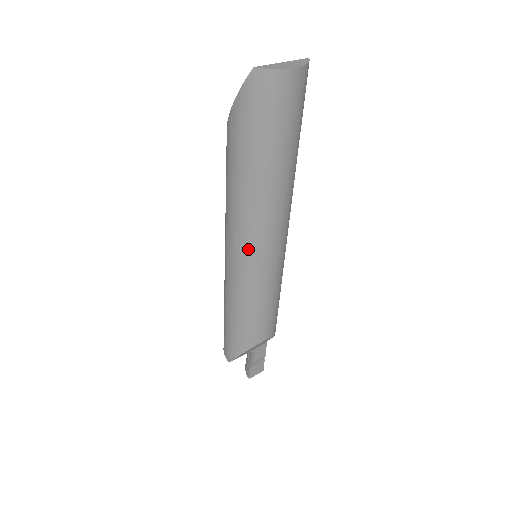
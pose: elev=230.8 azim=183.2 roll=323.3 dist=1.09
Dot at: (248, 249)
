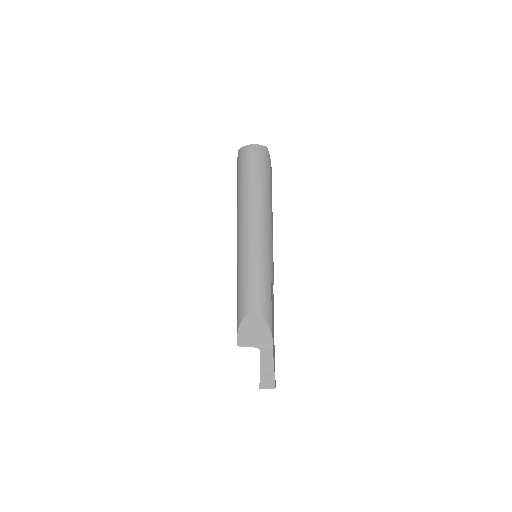
Dot at: (239, 235)
